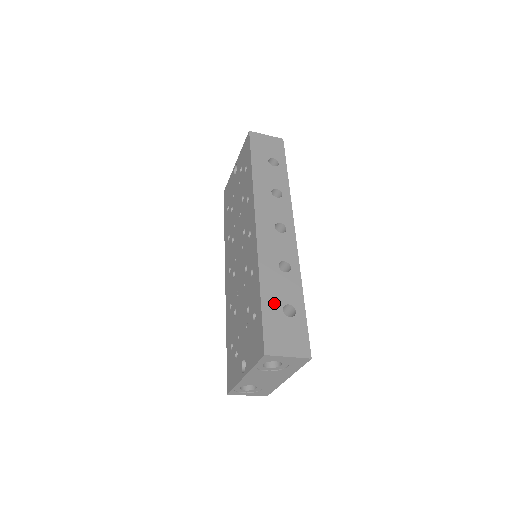
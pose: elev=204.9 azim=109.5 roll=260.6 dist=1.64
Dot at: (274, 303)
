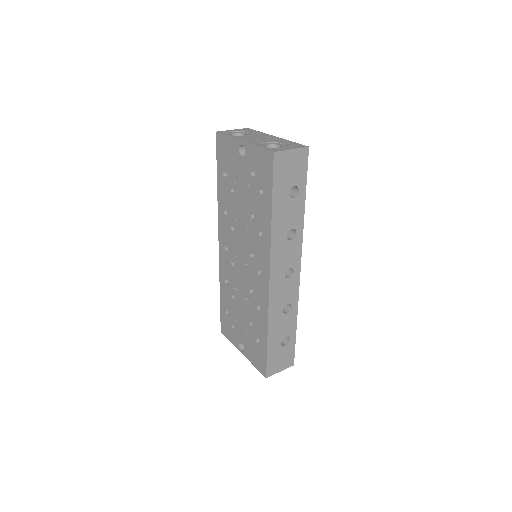
Dot at: (276, 342)
